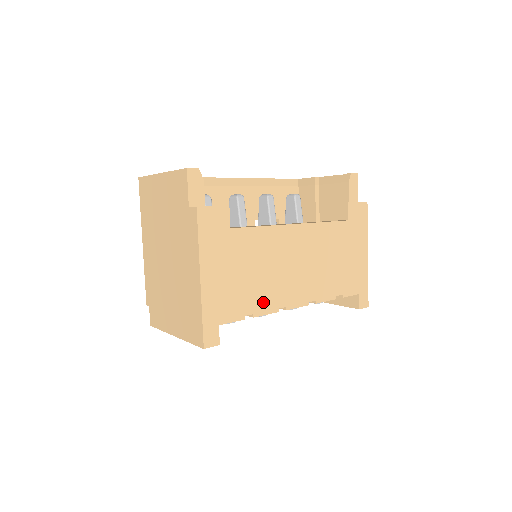
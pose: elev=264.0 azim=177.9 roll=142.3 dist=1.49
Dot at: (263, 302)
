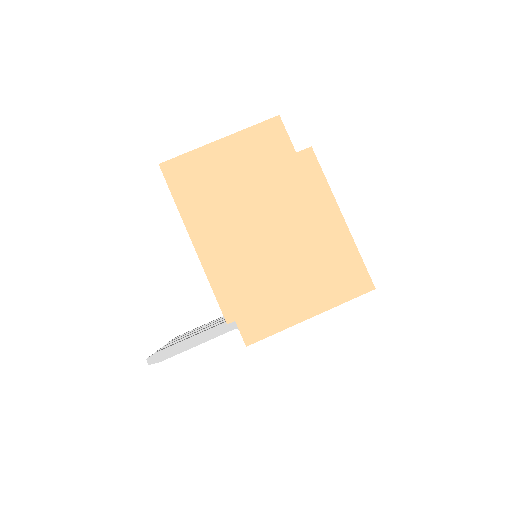
Dot at: occluded
